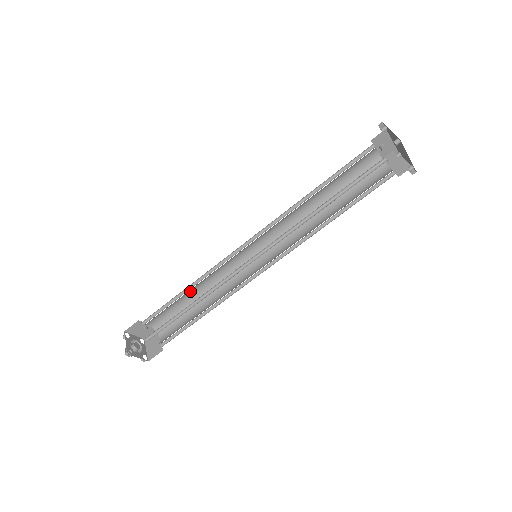
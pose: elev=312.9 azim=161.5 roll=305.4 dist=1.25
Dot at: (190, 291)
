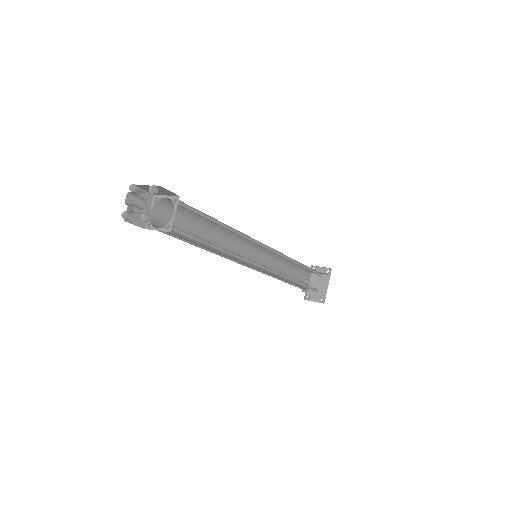
Dot at: (201, 230)
